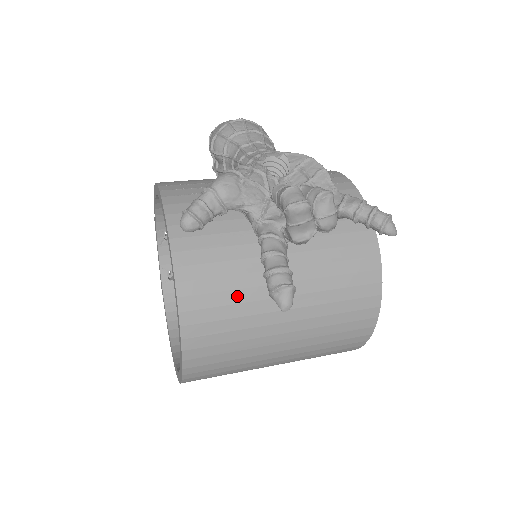
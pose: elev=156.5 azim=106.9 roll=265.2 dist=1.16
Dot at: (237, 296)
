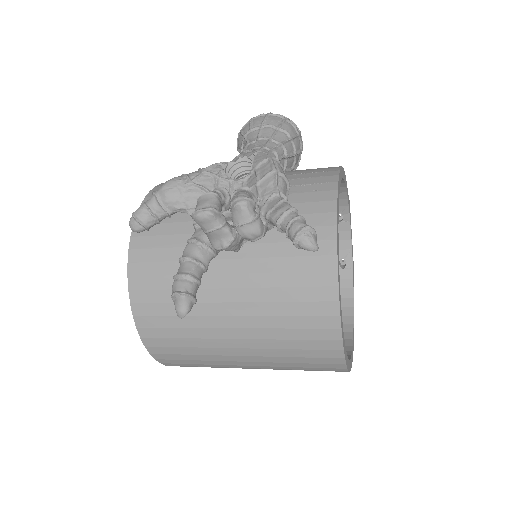
Dot at: occluded
